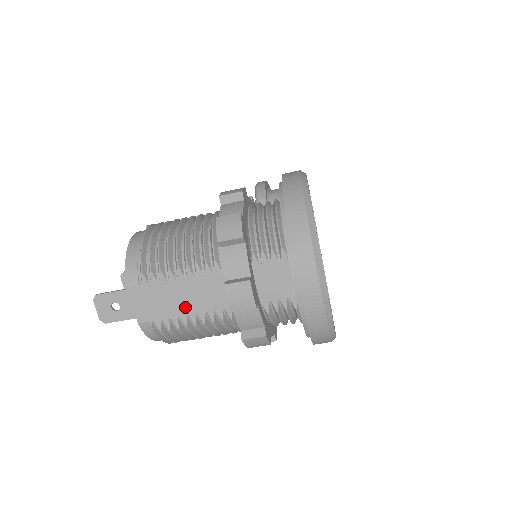
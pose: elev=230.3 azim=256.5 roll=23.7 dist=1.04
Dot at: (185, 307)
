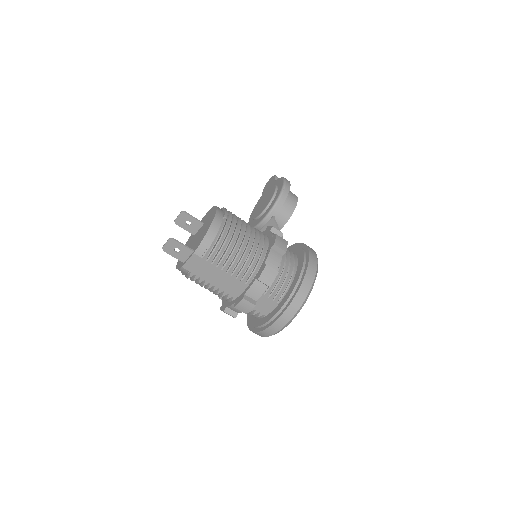
Dot at: (212, 280)
